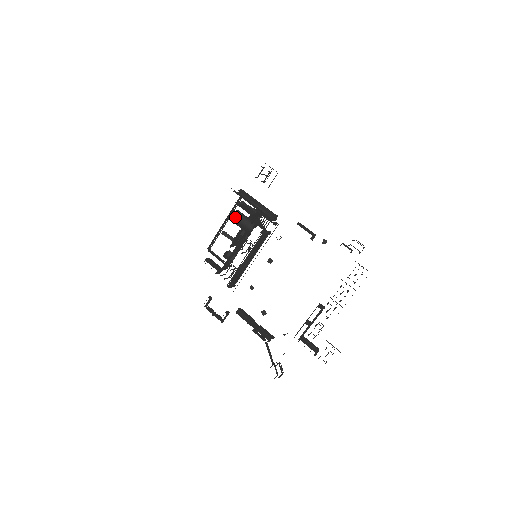
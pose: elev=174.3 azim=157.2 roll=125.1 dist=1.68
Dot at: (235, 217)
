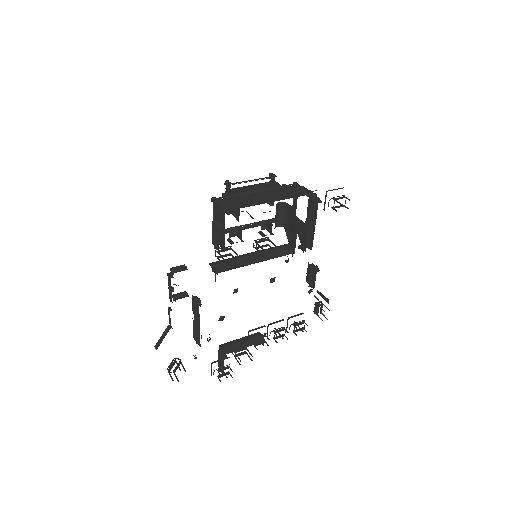
Dot at: (277, 203)
